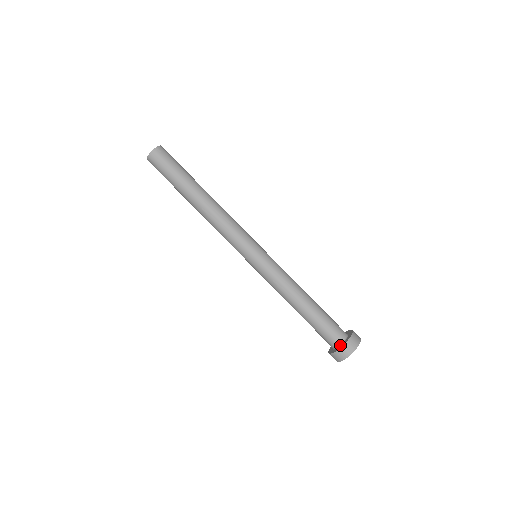
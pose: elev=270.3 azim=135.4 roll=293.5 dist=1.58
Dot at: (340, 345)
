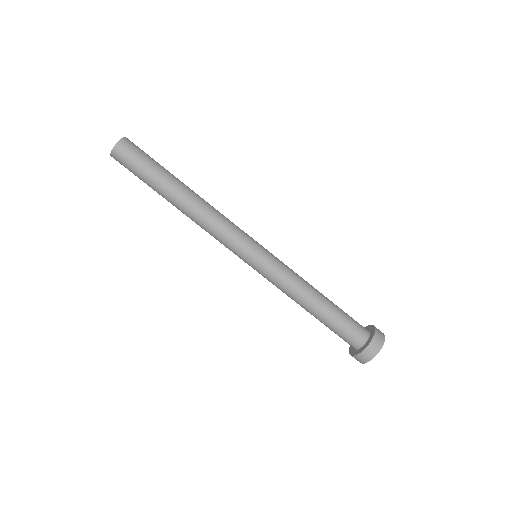
Dot at: (363, 346)
